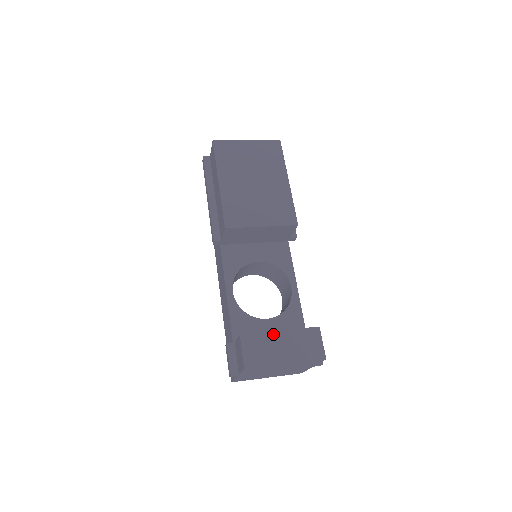
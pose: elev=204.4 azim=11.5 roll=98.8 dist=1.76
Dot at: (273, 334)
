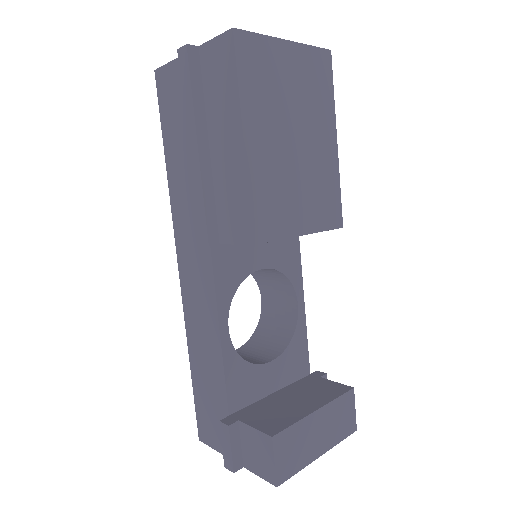
Dot at: (309, 419)
